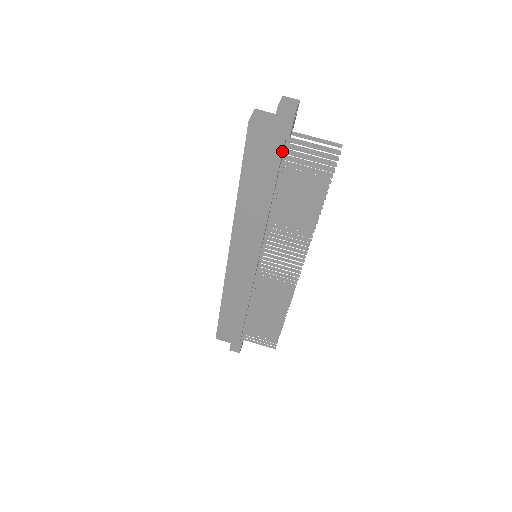
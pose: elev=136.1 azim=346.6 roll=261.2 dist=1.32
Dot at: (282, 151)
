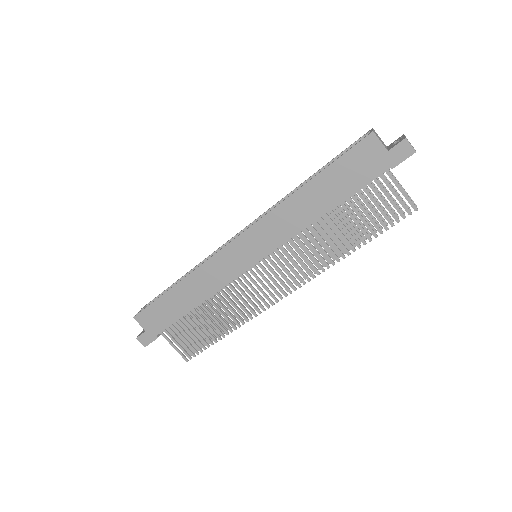
Dot at: (376, 176)
